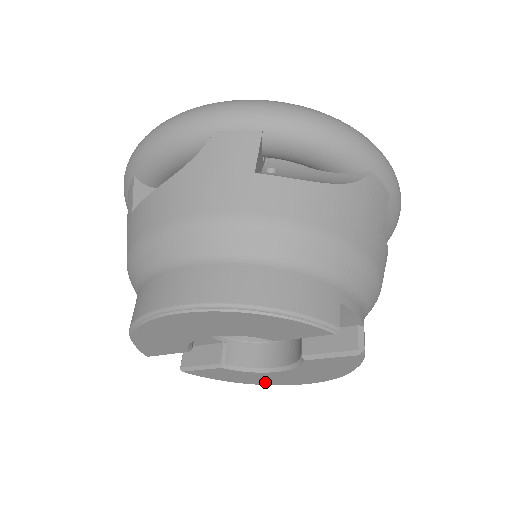
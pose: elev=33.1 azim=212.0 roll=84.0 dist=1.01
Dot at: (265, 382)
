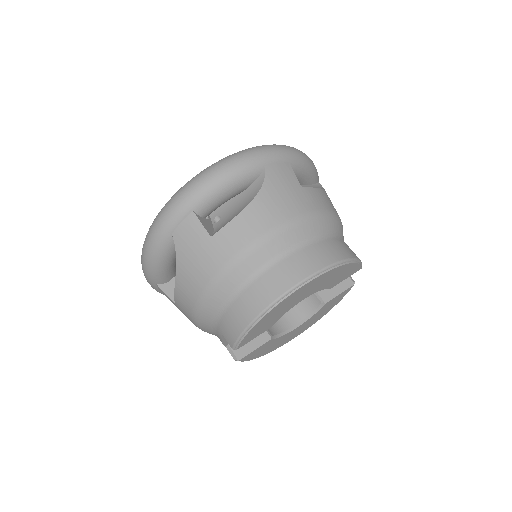
Dot at: (279, 345)
